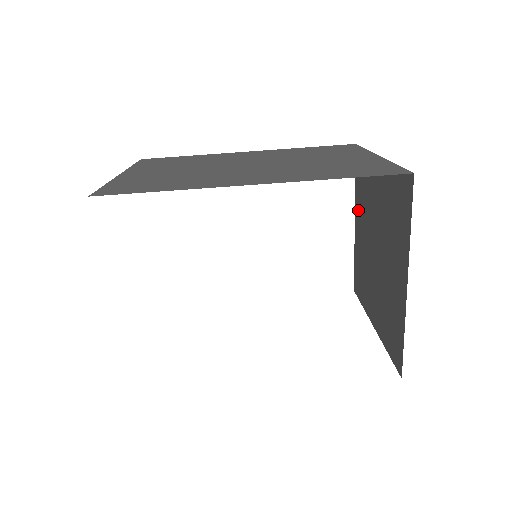
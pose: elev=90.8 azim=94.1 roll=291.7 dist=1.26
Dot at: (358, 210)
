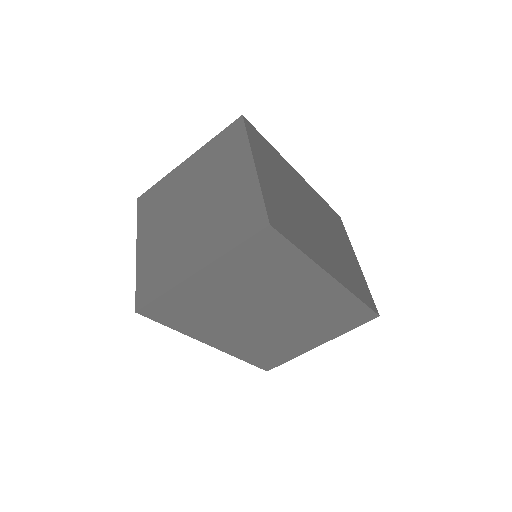
Dot at: occluded
